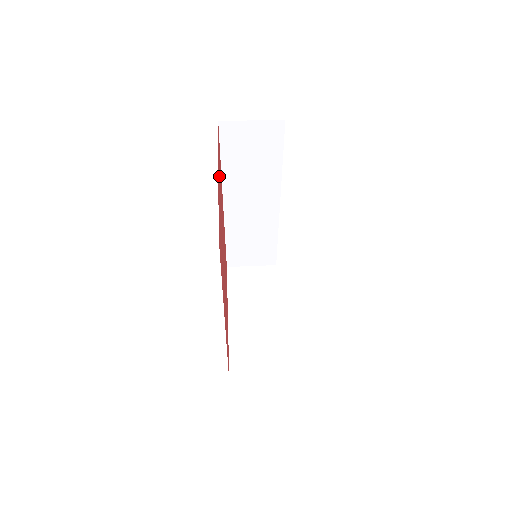
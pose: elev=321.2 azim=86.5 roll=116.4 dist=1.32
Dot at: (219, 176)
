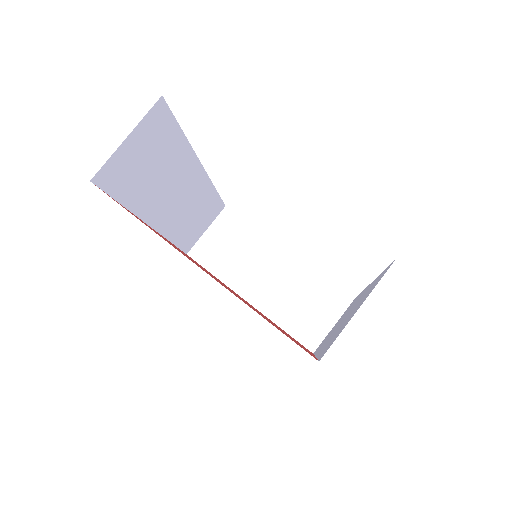
Dot at: occluded
